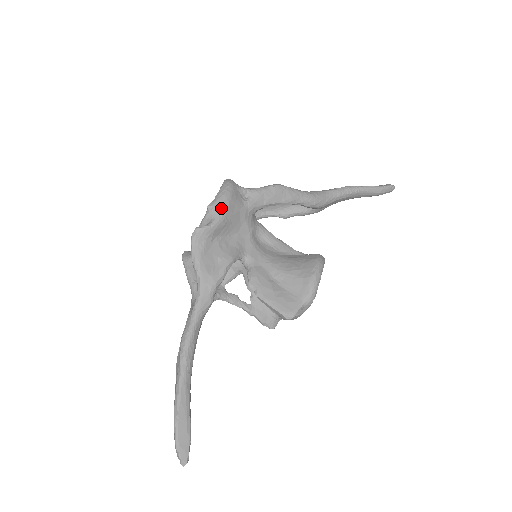
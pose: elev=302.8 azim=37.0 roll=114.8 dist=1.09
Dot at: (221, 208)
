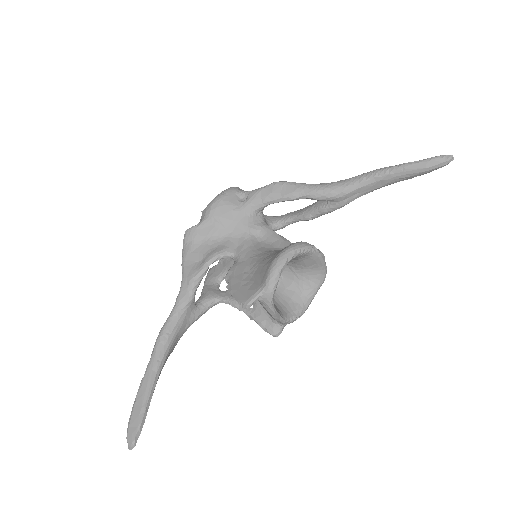
Dot at: (209, 210)
